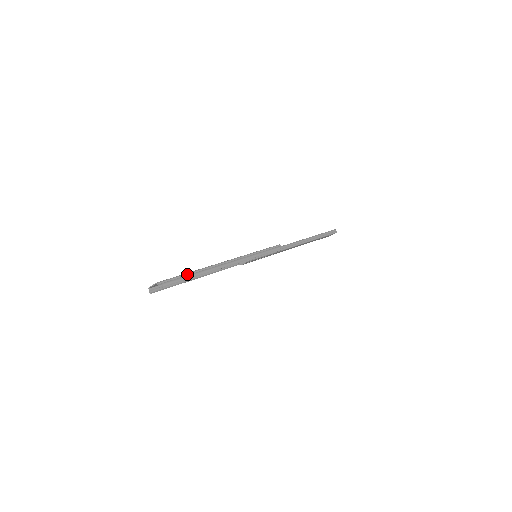
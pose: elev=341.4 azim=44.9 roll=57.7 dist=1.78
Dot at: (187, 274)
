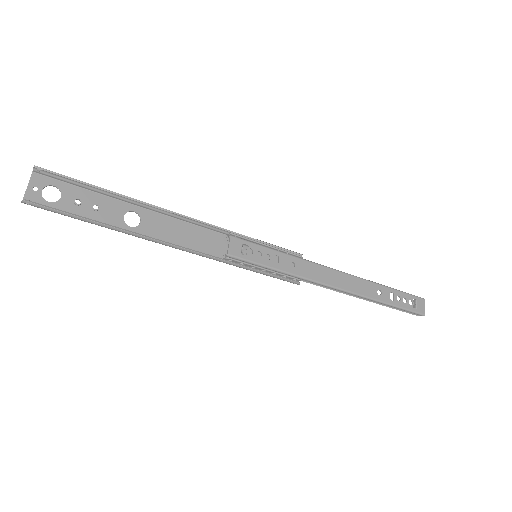
Dot at: (98, 191)
